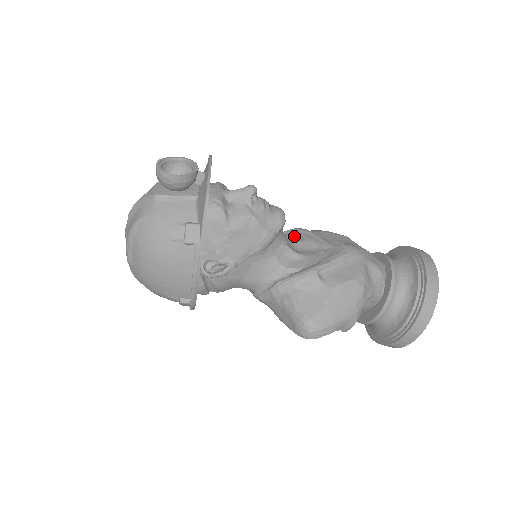
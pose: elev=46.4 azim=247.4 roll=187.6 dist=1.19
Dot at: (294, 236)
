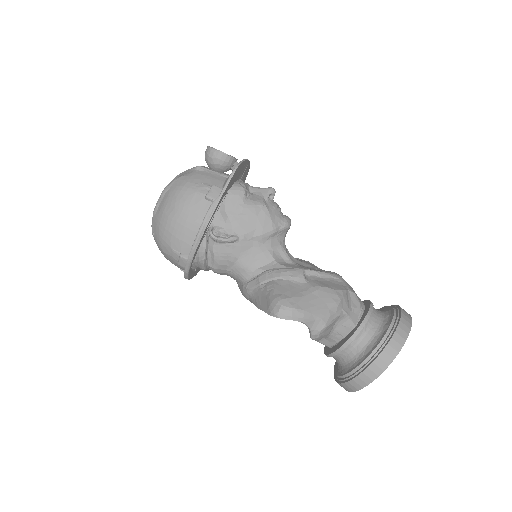
Dot at: occluded
